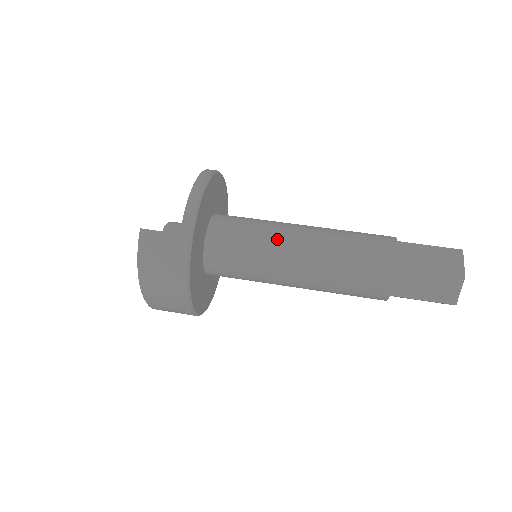
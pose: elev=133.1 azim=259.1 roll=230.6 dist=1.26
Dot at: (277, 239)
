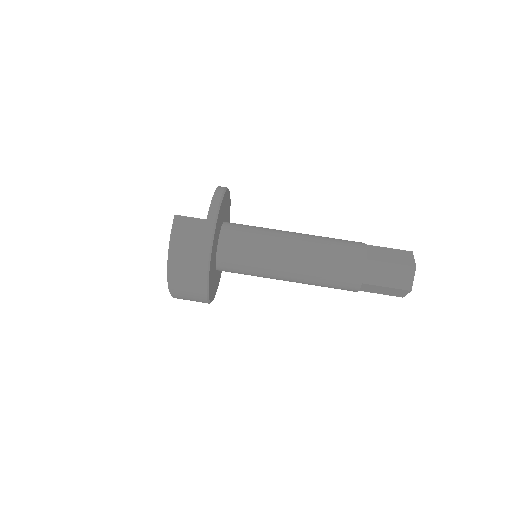
Dot at: (276, 237)
